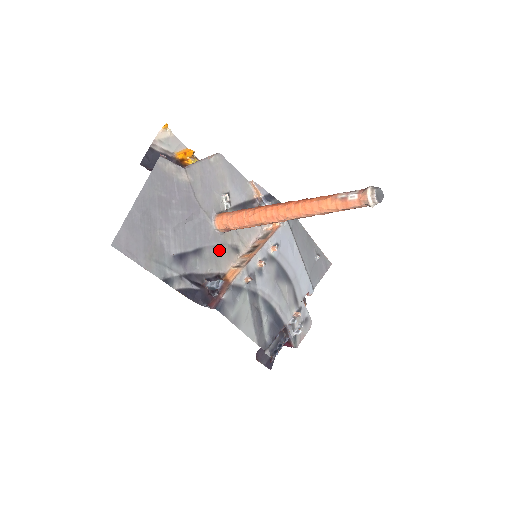
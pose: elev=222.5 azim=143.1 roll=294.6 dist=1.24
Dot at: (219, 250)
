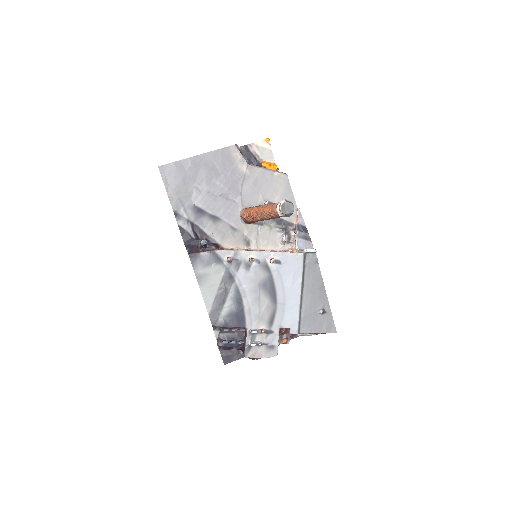
Dot at: (233, 231)
